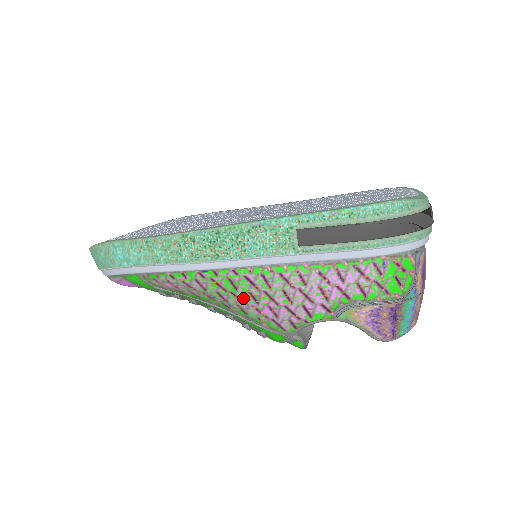
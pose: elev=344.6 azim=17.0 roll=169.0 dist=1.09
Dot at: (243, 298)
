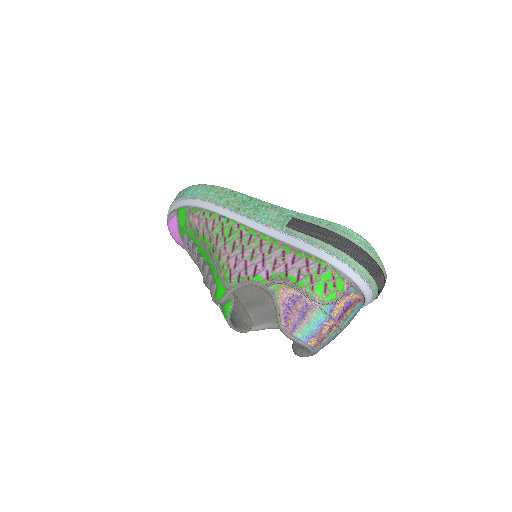
Dot at: (228, 244)
